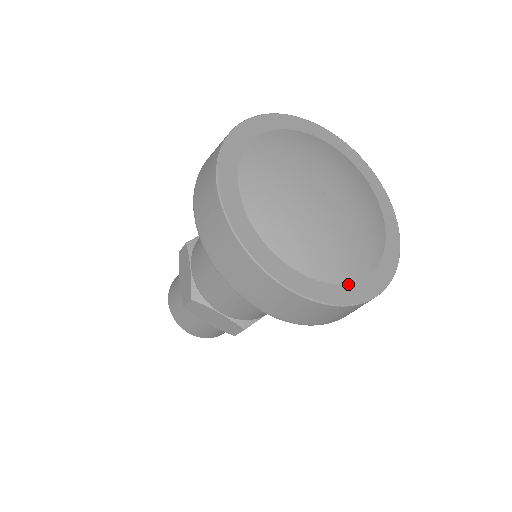
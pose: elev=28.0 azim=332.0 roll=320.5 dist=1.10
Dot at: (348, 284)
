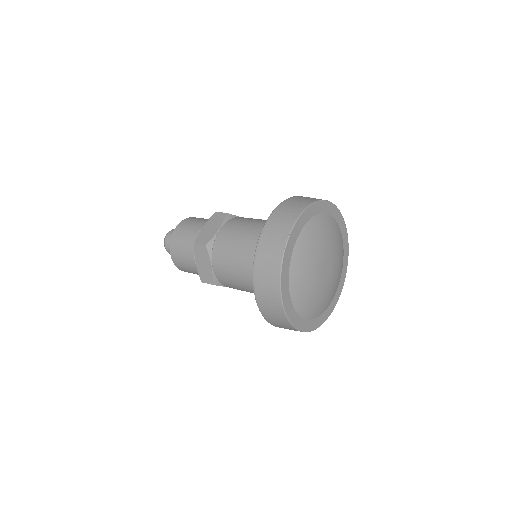
Dot at: (326, 310)
